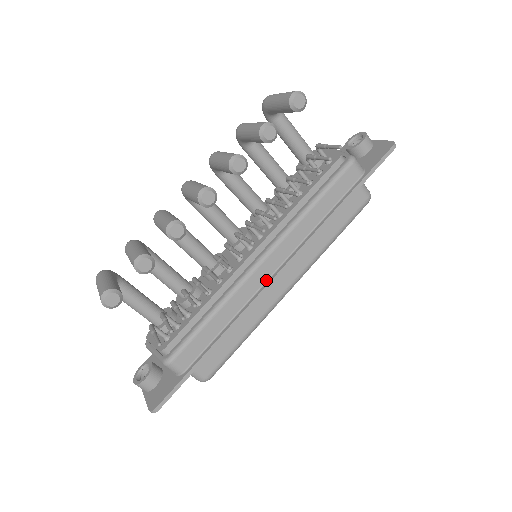
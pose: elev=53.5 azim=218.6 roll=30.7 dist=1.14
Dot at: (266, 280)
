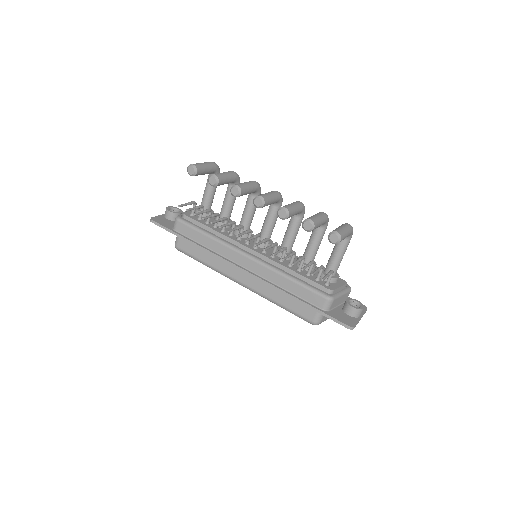
Dot at: (236, 263)
